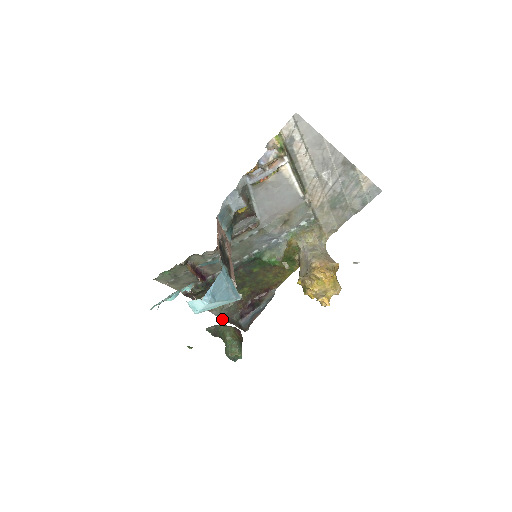
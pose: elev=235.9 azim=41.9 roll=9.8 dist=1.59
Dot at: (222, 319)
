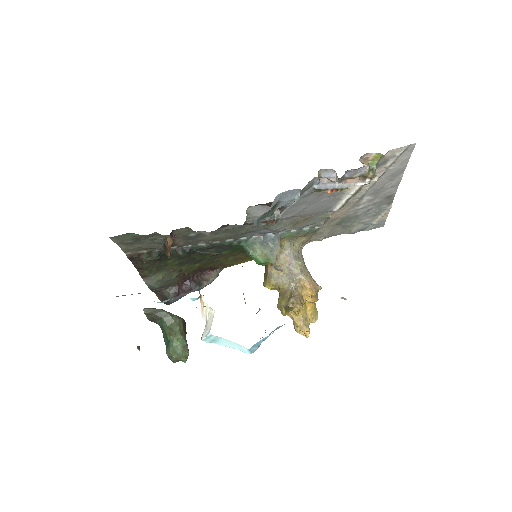
Dot at: (150, 288)
